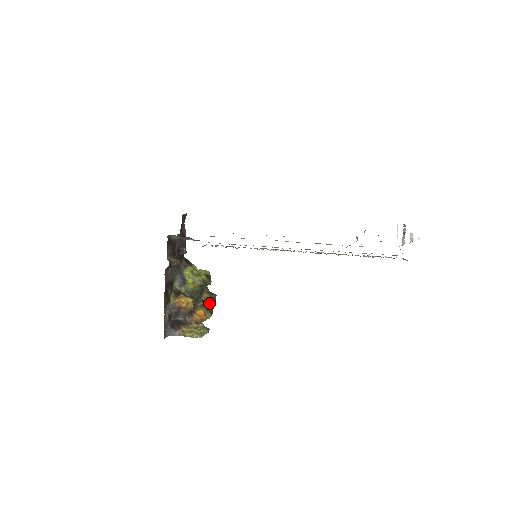
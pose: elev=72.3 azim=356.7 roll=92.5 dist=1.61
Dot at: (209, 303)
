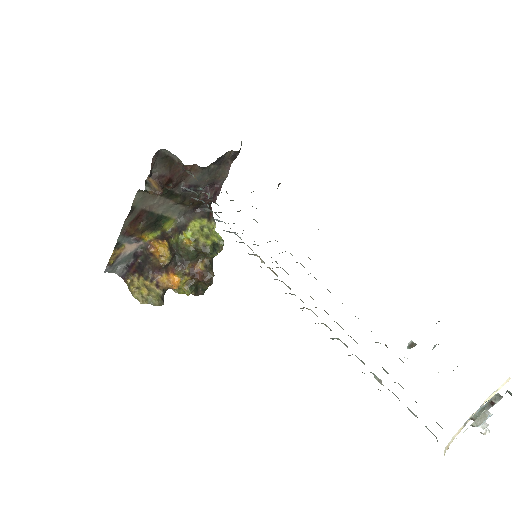
Dot at: (197, 278)
